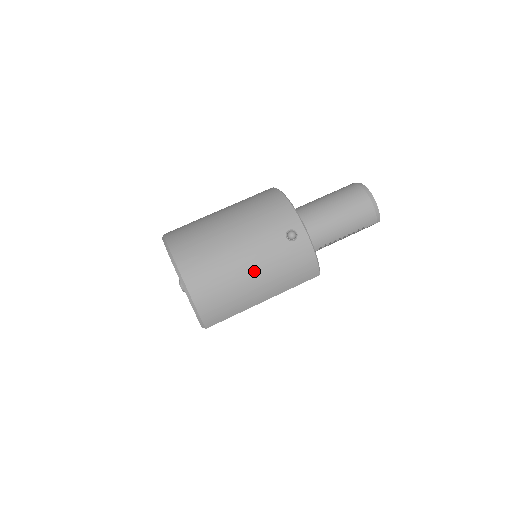
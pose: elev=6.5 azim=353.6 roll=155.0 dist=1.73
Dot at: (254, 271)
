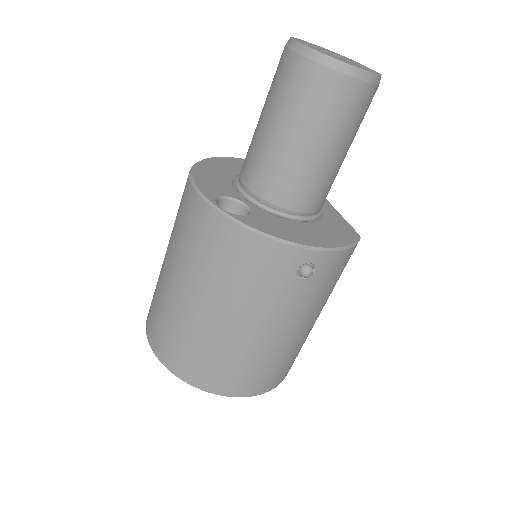
Dot at: (297, 329)
